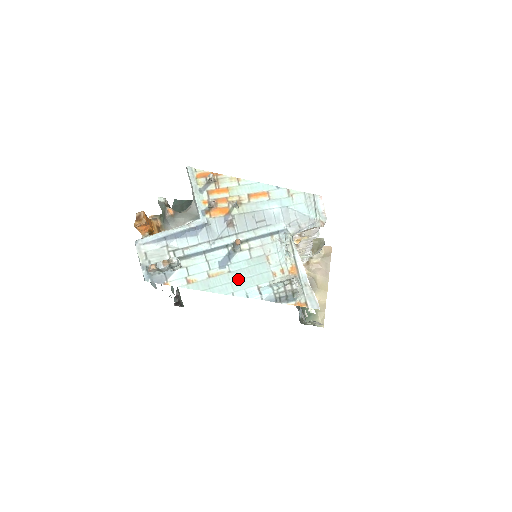
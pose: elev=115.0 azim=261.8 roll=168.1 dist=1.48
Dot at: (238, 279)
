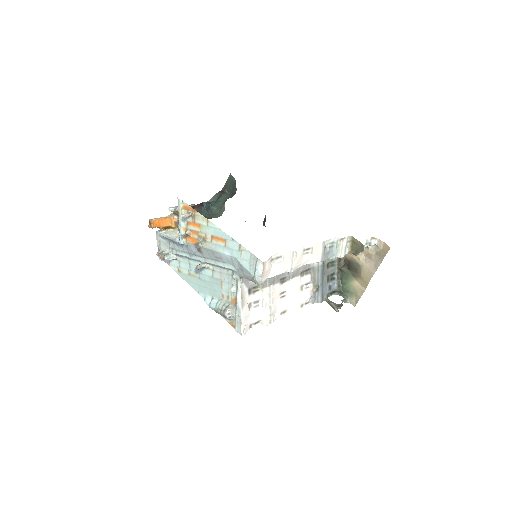
Dot at: (203, 285)
